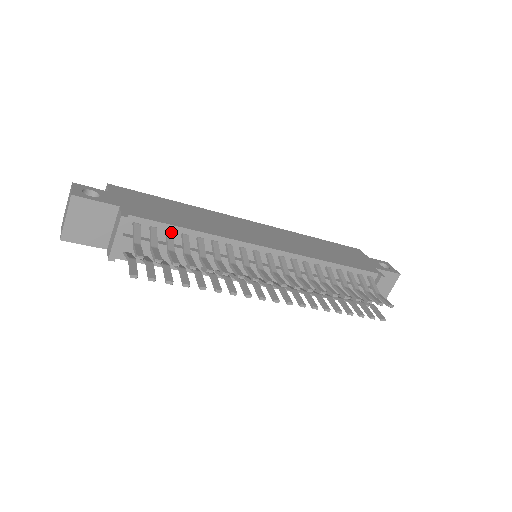
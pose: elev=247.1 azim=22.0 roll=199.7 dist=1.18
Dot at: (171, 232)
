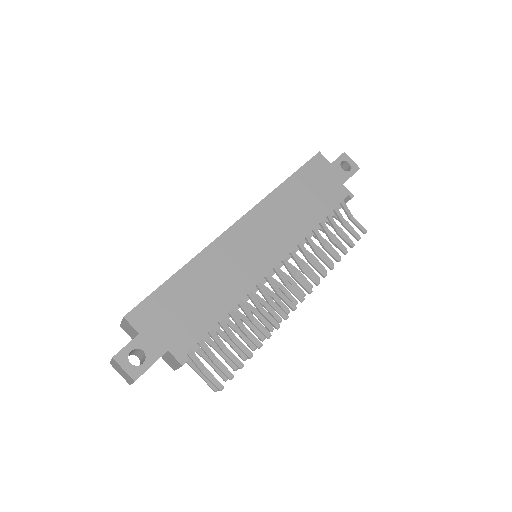
Dot at: (212, 331)
